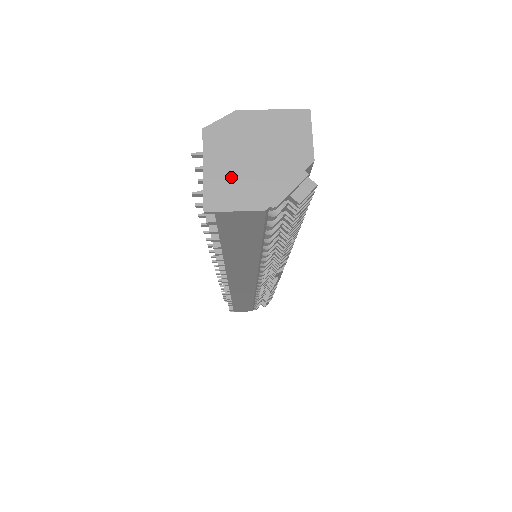
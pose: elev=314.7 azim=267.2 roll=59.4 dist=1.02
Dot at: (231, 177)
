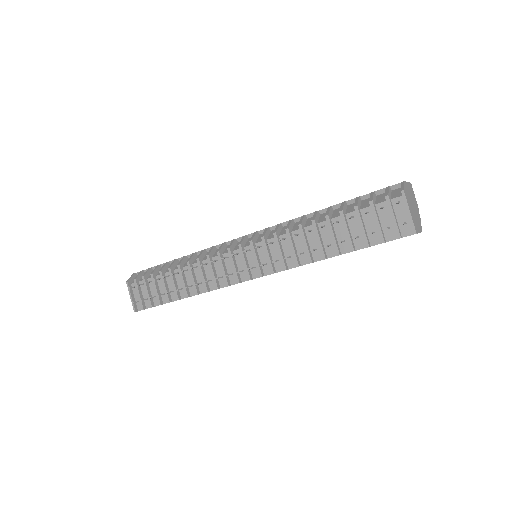
Dot at: (414, 216)
